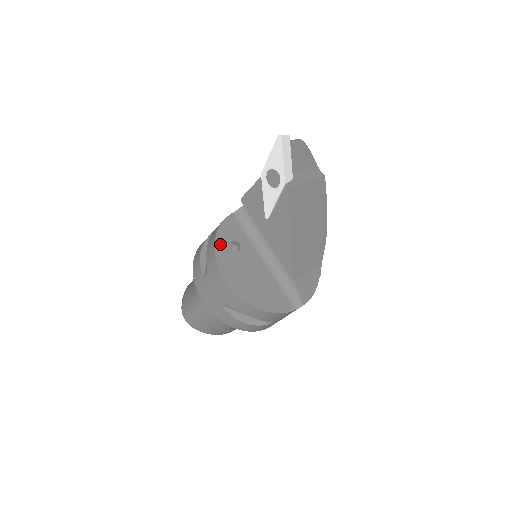
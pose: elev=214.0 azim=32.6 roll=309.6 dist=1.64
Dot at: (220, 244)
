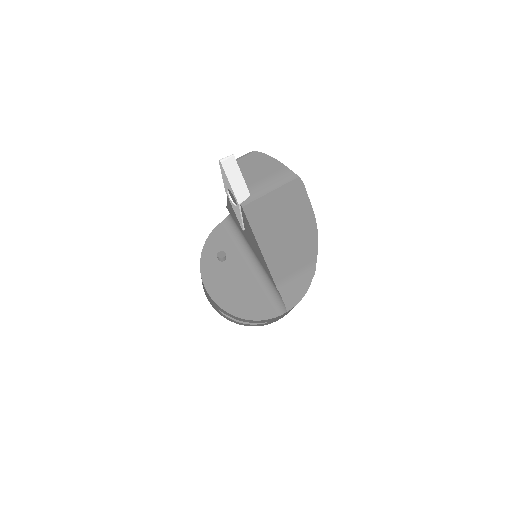
Dot at: (206, 257)
